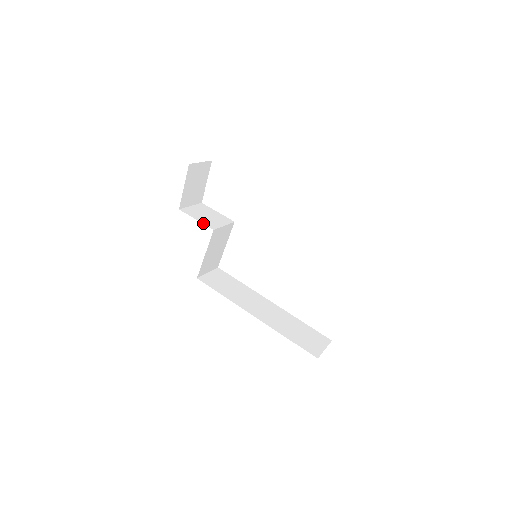
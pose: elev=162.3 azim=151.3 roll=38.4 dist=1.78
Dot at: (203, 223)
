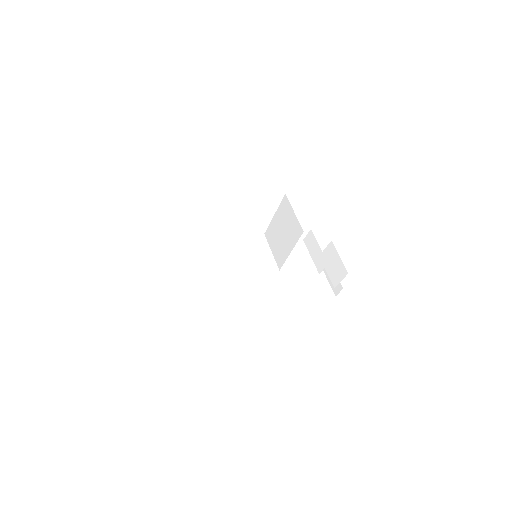
Dot at: (200, 270)
